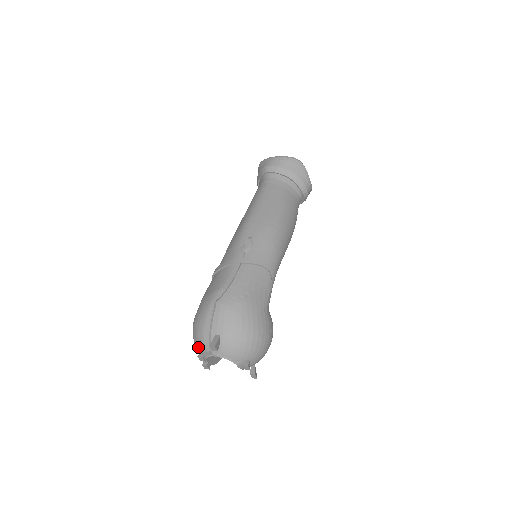
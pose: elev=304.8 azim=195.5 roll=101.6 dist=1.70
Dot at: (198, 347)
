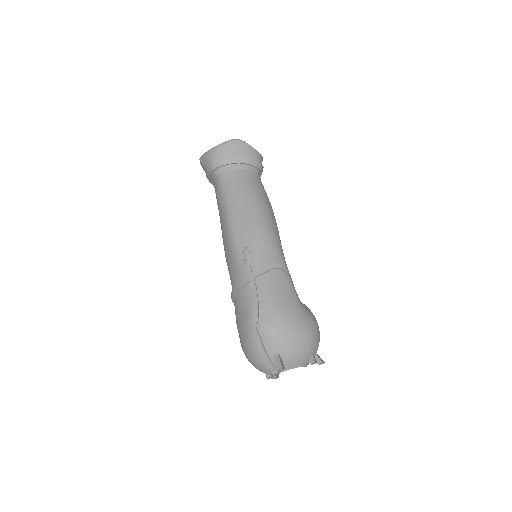
Dot at: (262, 371)
